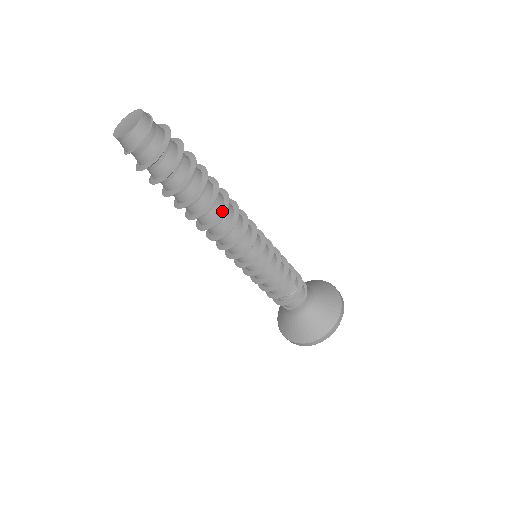
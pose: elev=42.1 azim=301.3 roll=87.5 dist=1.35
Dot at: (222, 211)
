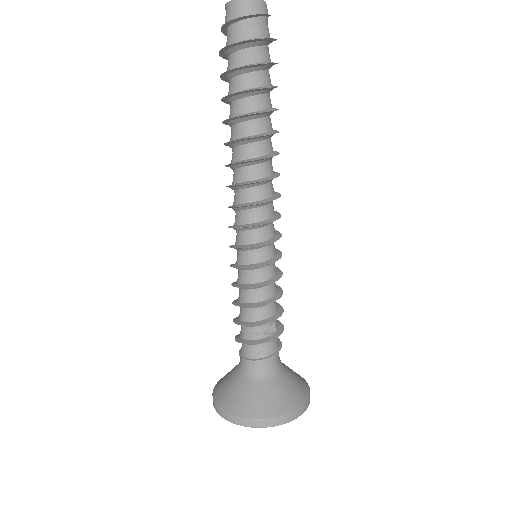
Dot at: (269, 155)
